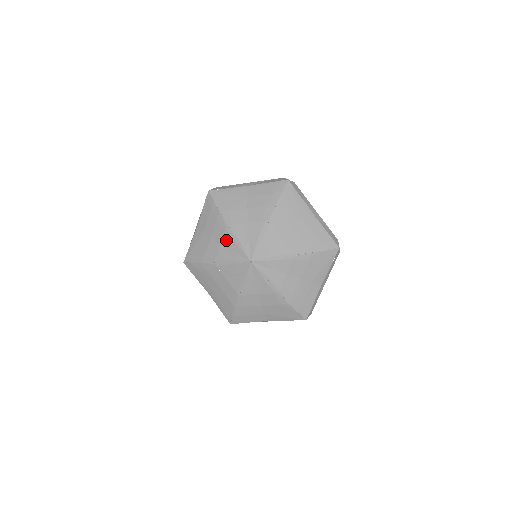
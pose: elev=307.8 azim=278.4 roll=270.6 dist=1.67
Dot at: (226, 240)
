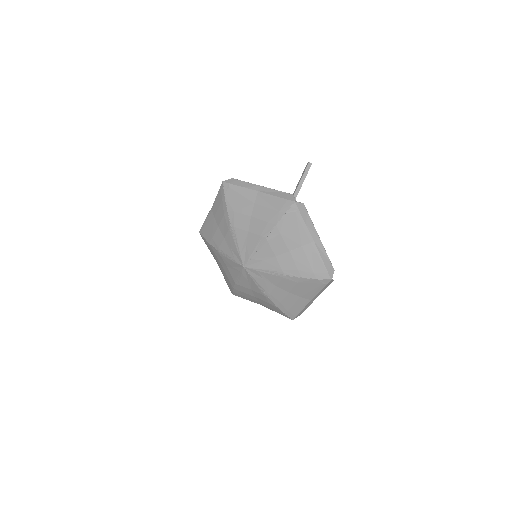
Dot at: (228, 237)
